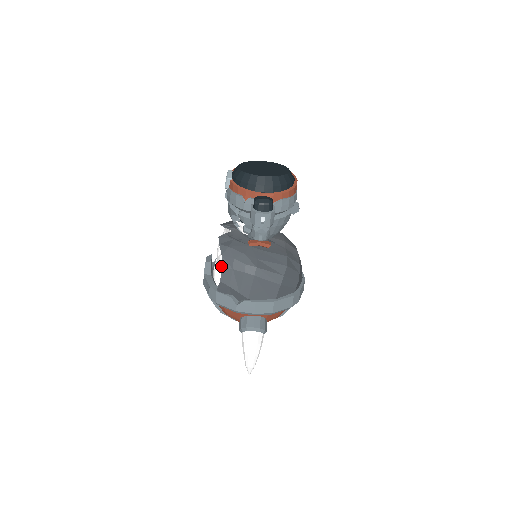
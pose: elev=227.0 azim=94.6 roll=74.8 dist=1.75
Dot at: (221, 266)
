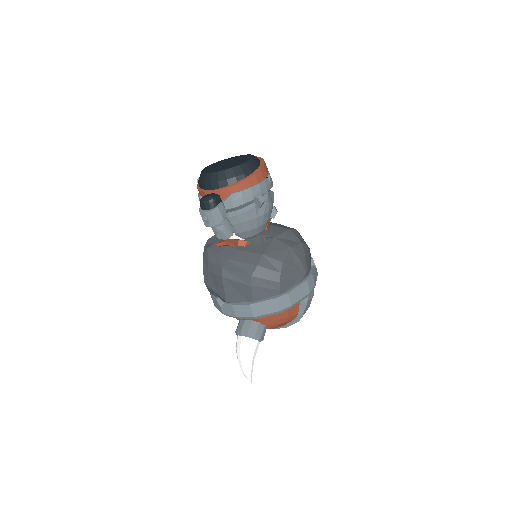
Dot at: occluded
